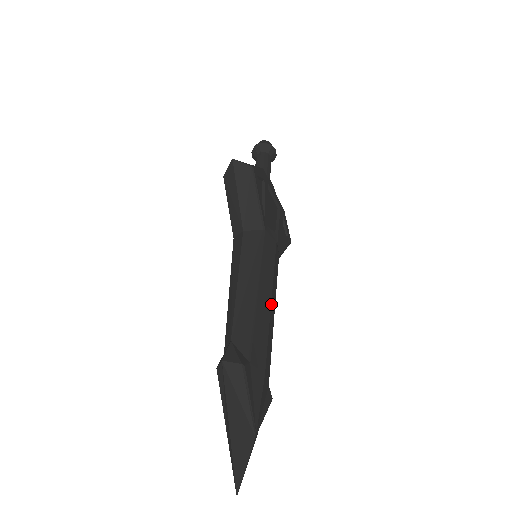
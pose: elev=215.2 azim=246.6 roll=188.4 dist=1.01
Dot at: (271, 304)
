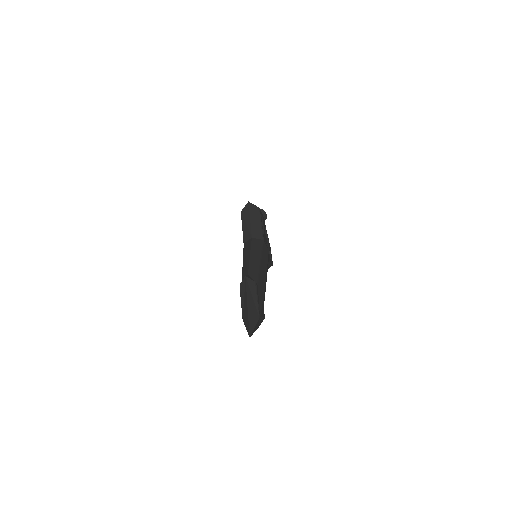
Dot at: (266, 273)
